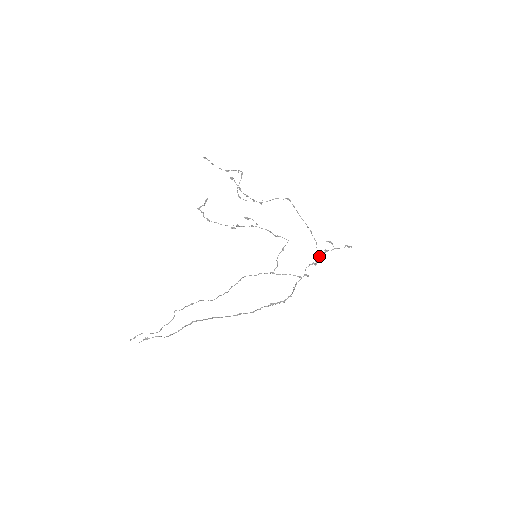
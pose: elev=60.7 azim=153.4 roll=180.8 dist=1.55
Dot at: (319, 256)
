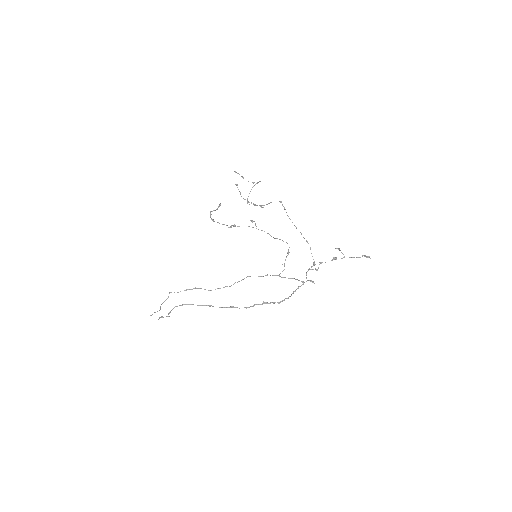
Dot at: occluded
